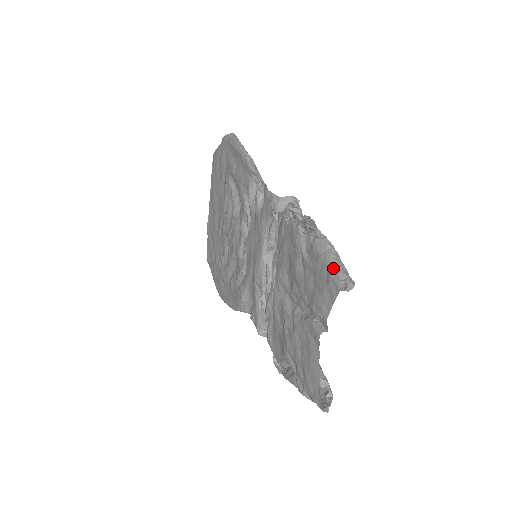
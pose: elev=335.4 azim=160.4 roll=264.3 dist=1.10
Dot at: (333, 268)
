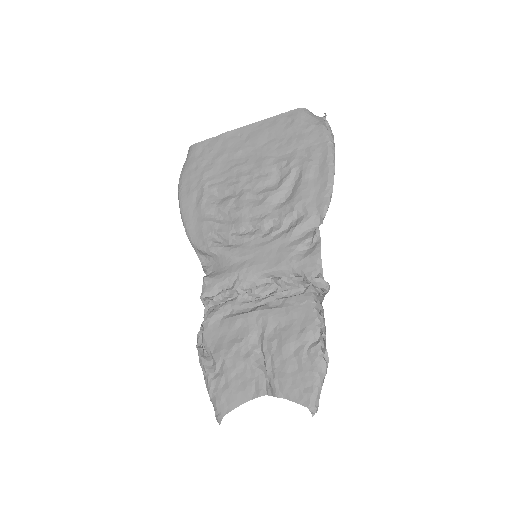
Dot at: (317, 391)
